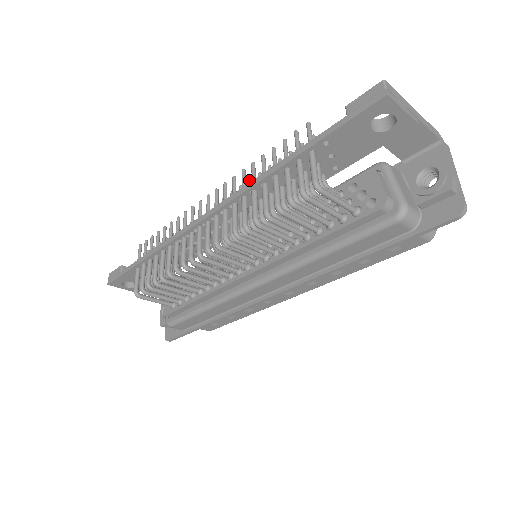
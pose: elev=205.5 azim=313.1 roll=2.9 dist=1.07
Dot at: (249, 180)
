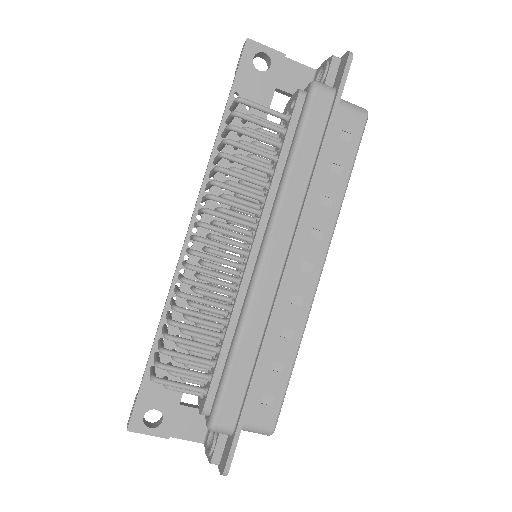
Dot at: occluded
